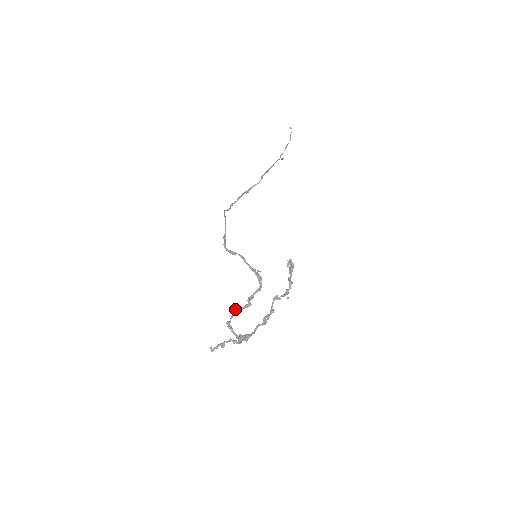
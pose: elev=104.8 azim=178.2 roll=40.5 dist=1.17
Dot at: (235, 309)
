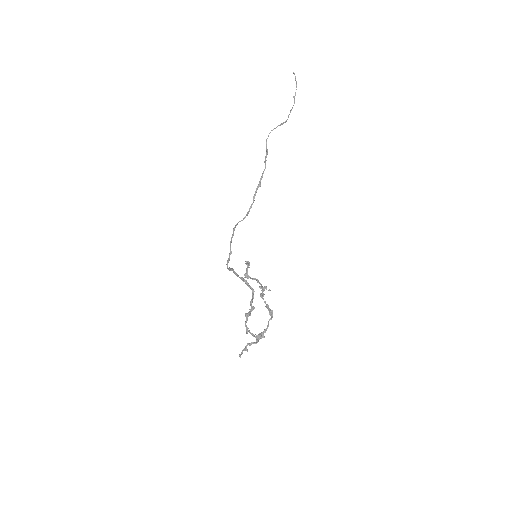
Dot at: (245, 316)
